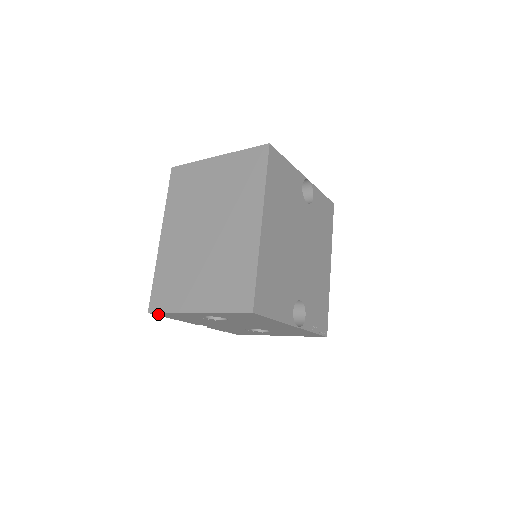
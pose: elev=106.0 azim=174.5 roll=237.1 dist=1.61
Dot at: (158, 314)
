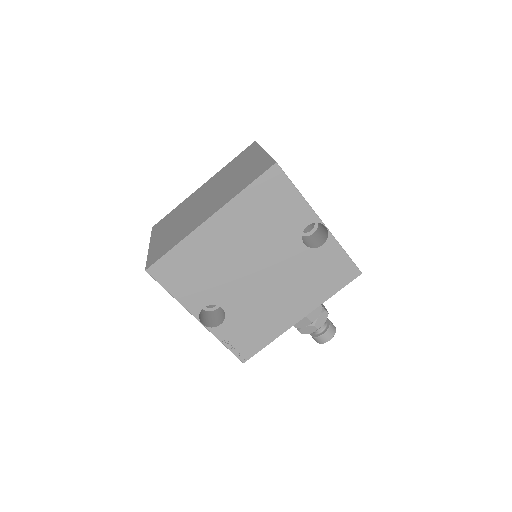
Dot at: occluded
